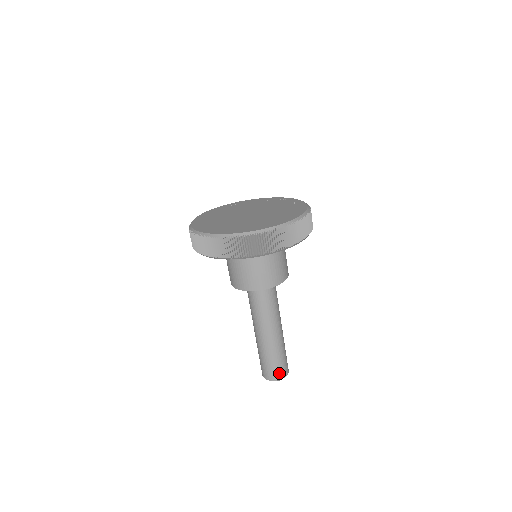
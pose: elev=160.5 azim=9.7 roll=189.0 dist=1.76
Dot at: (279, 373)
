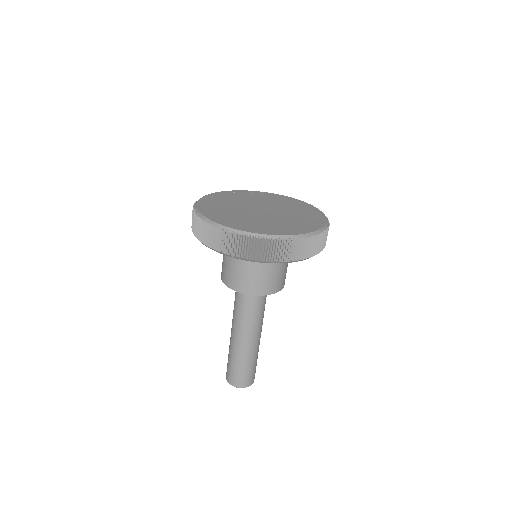
Dot at: (251, 379)
